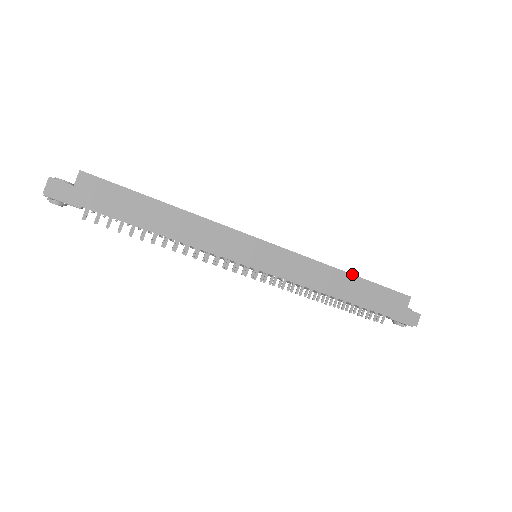
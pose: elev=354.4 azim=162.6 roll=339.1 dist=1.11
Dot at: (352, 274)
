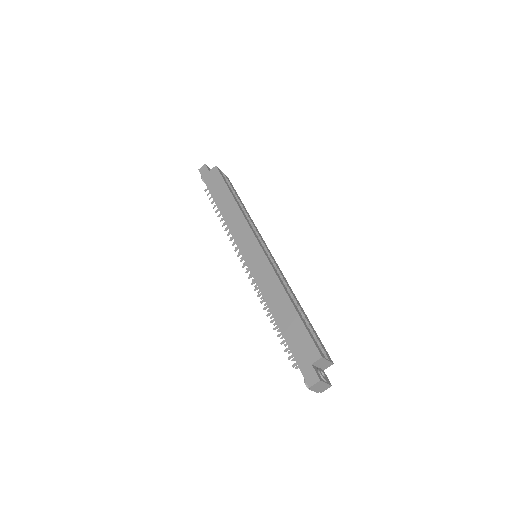
Dot at: (292, 301)
